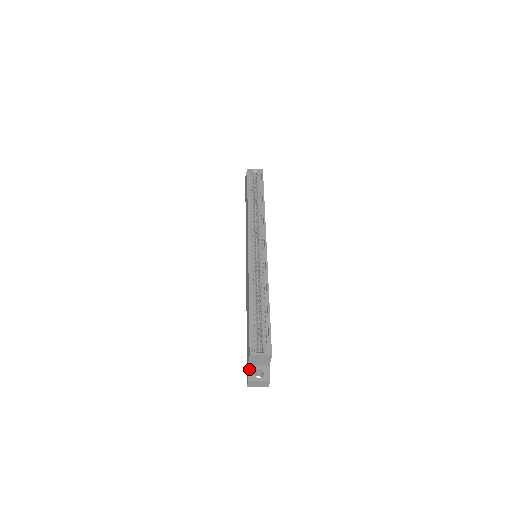
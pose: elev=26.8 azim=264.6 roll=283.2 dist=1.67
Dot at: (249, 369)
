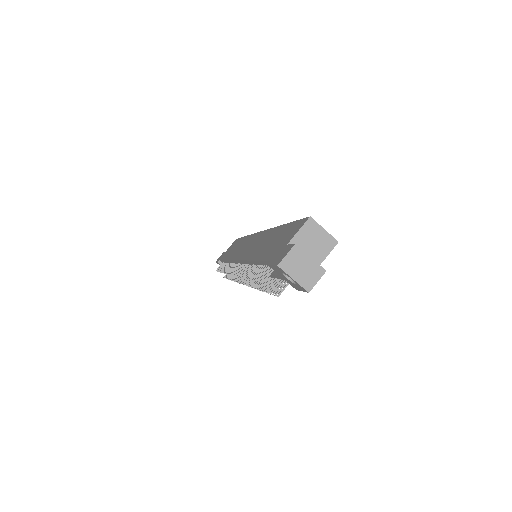
Dot at: occluded
